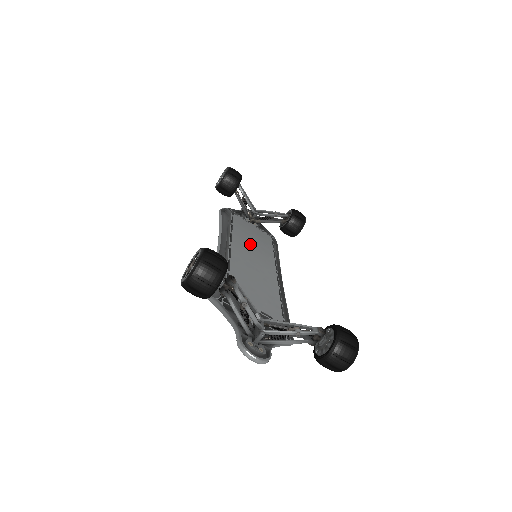
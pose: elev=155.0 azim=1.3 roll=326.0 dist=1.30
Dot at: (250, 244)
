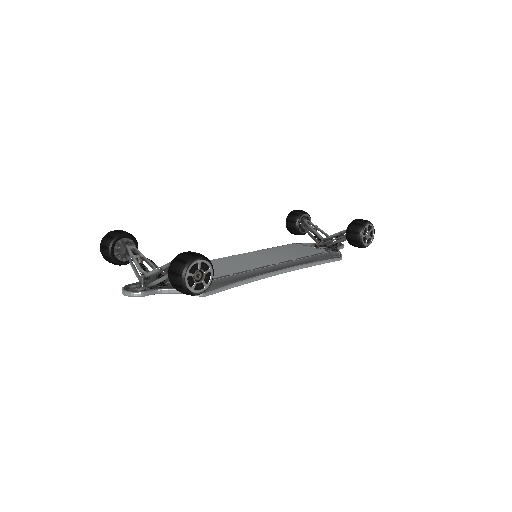
Dot at: (272, 254)
